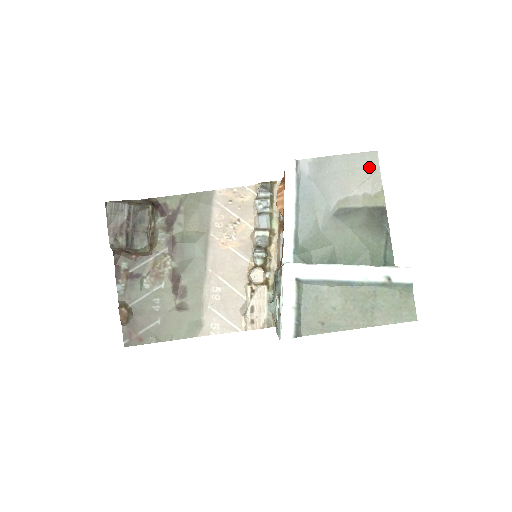
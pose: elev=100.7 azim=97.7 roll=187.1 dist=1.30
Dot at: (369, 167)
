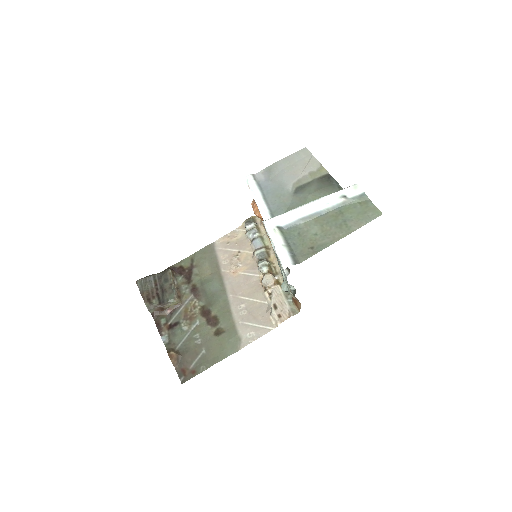
Dot at: (305, 158)
